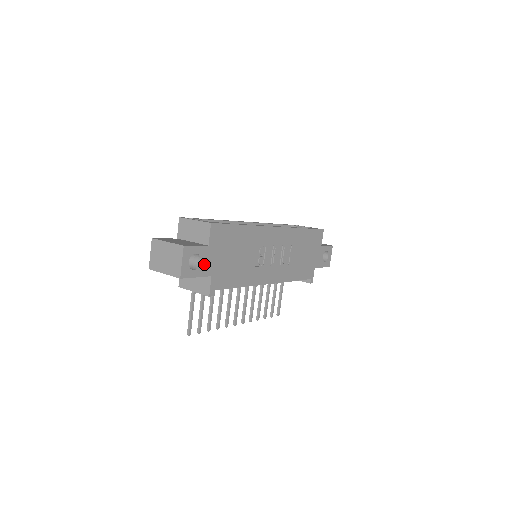
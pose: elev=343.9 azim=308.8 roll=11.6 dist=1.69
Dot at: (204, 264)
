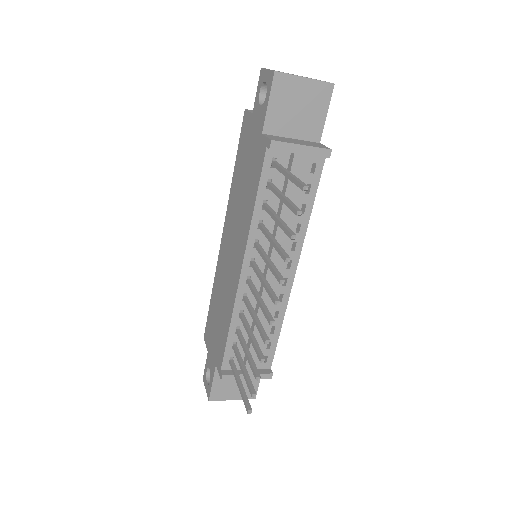
Dot at: occluded
